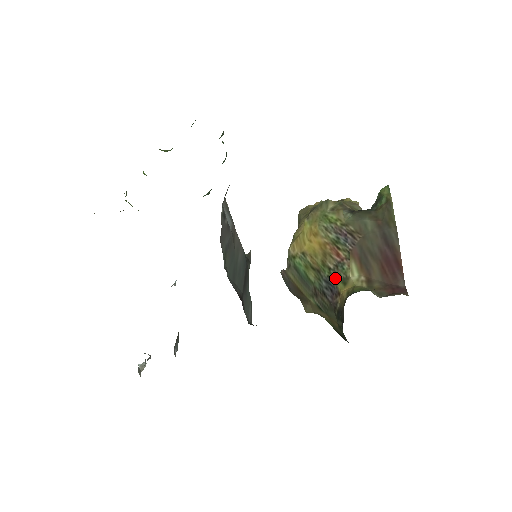
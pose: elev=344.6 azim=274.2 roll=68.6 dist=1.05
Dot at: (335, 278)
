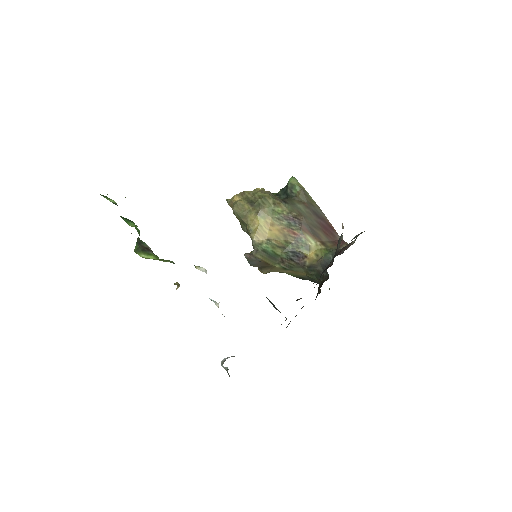
Dot at: (299, 248)
